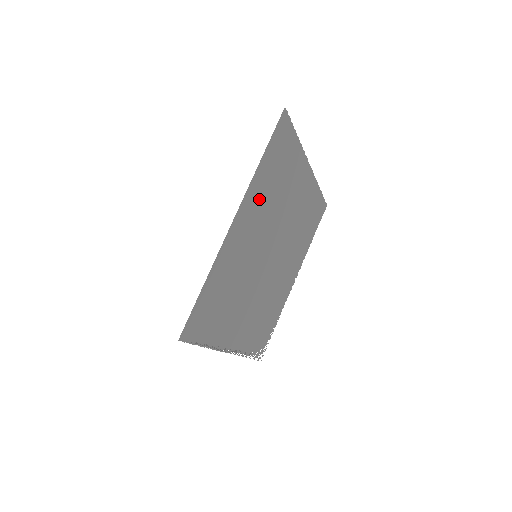
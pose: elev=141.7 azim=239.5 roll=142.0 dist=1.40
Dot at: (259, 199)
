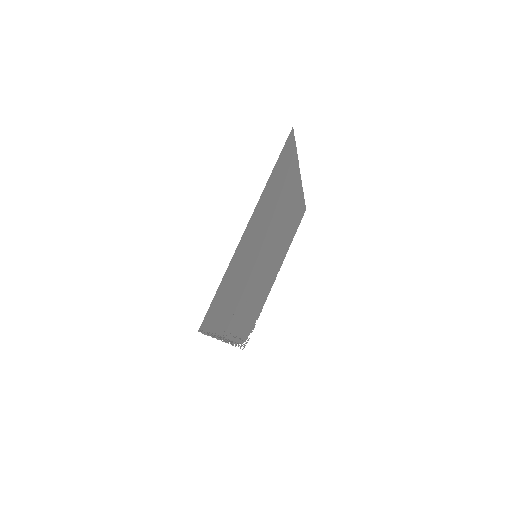
Dot at: (265, 206)
